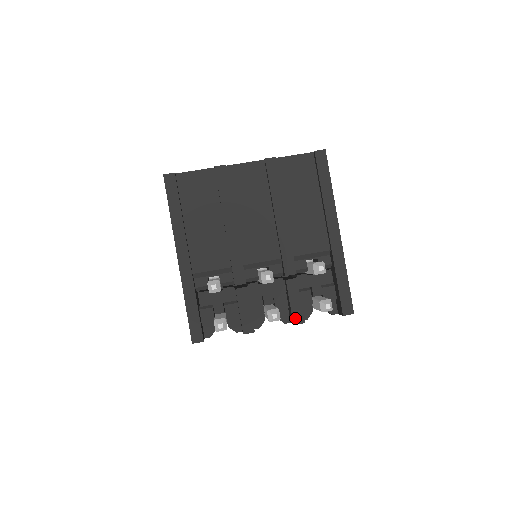
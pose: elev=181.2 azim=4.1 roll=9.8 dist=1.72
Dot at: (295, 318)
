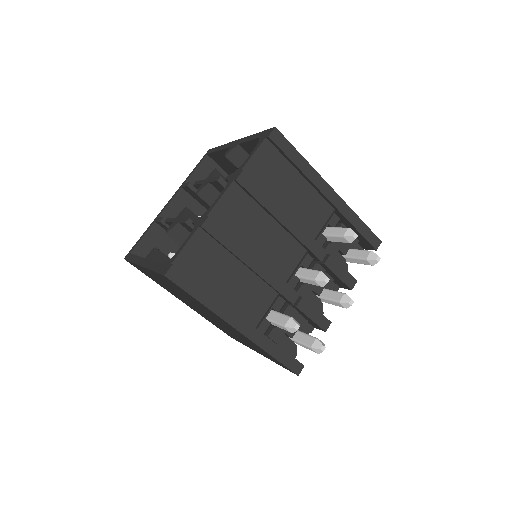
Dot at: (349, 284)
